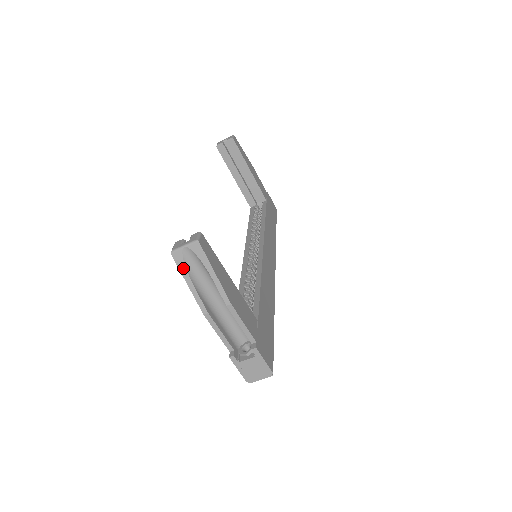
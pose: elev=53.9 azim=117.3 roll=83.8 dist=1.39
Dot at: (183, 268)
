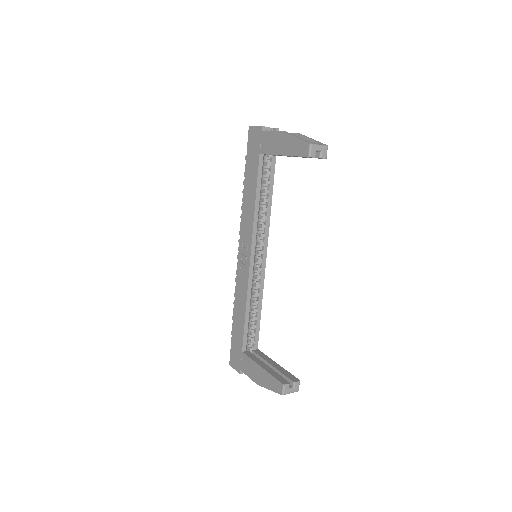
Dot at: (277, 392)
